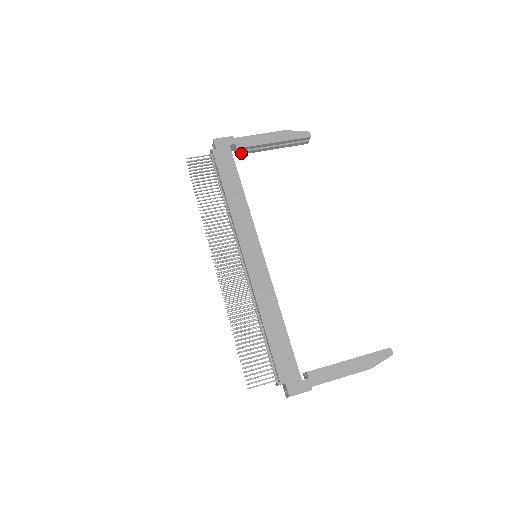
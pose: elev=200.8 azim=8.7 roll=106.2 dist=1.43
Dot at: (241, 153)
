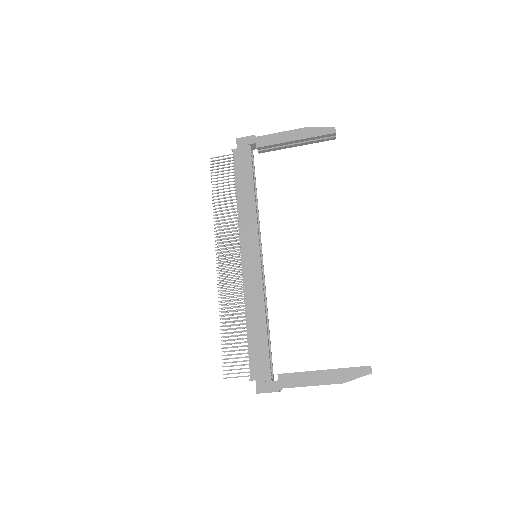
Dot at: (264, 151)
